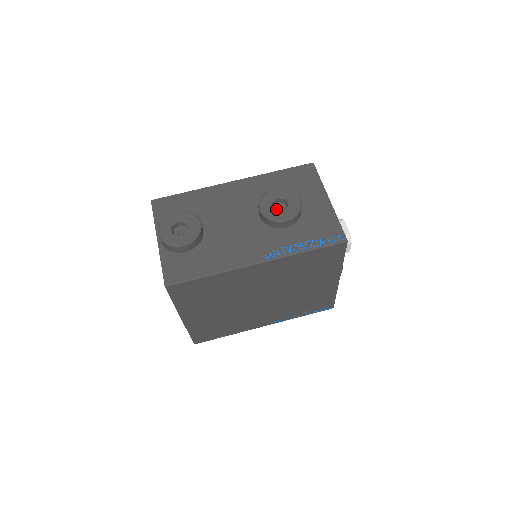
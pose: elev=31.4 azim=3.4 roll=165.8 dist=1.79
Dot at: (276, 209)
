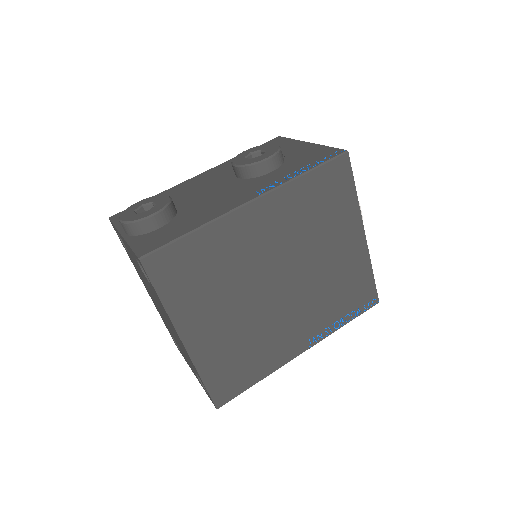
Dot at: occluded
